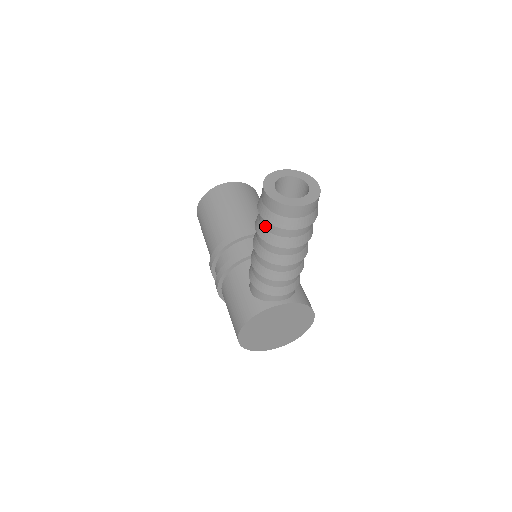
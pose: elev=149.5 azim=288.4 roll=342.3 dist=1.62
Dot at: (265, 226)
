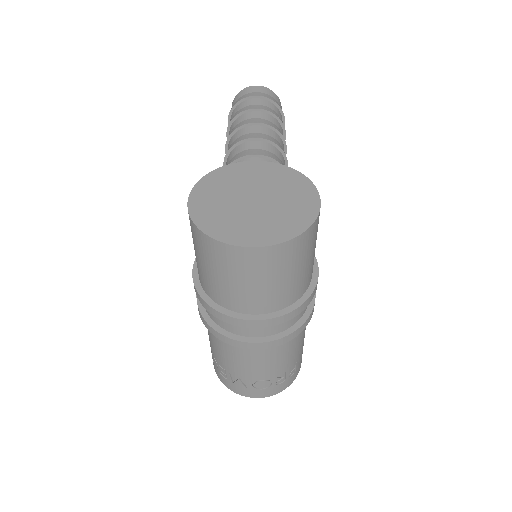
Dot at: occluded
